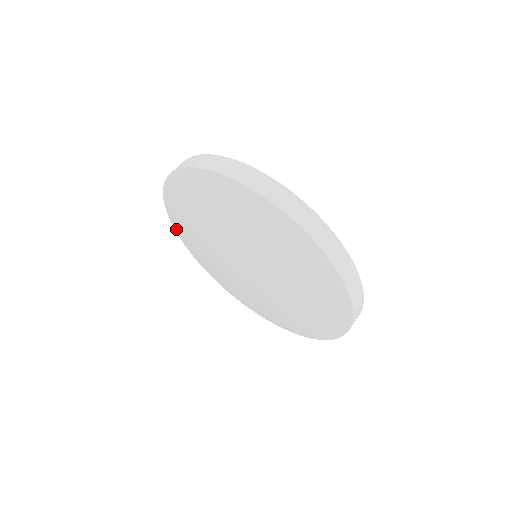
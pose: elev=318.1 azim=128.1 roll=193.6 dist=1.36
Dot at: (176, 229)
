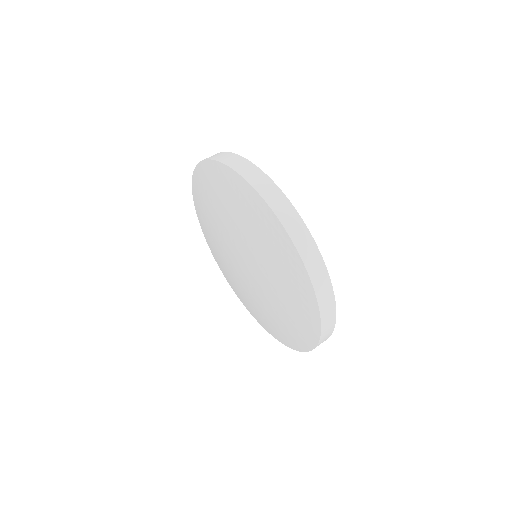
Dot at: (220, 268)
